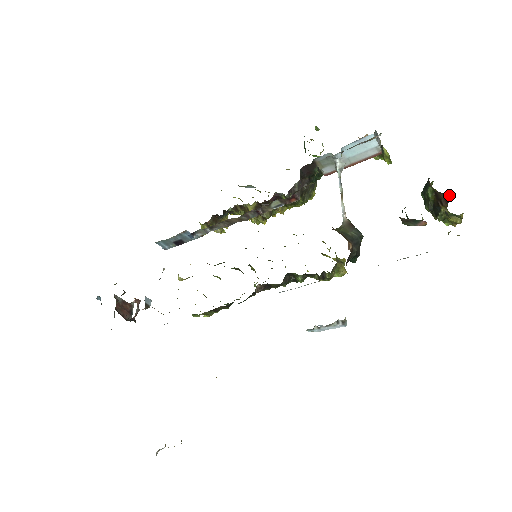
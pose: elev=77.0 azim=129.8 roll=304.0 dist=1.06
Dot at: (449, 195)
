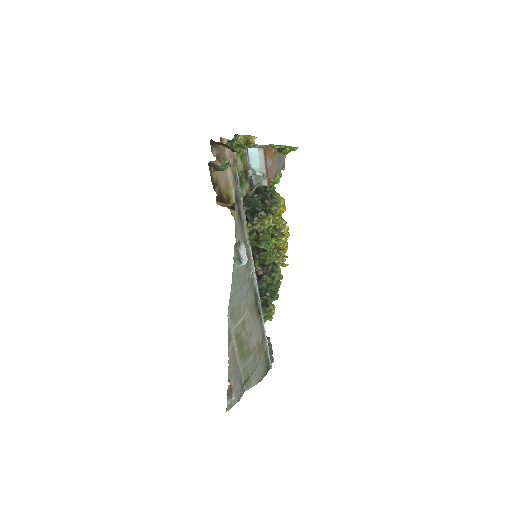
Dot at: (212, 141)
